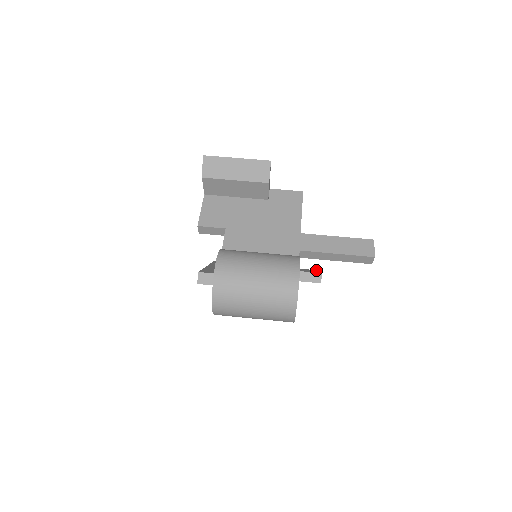
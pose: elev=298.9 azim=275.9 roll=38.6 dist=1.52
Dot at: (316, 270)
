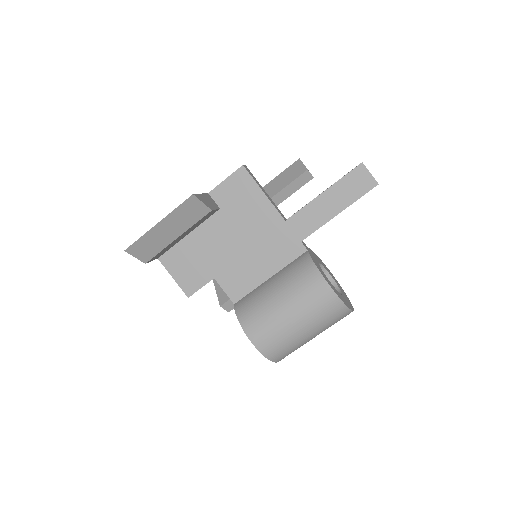
Dot at: (296, 163)
